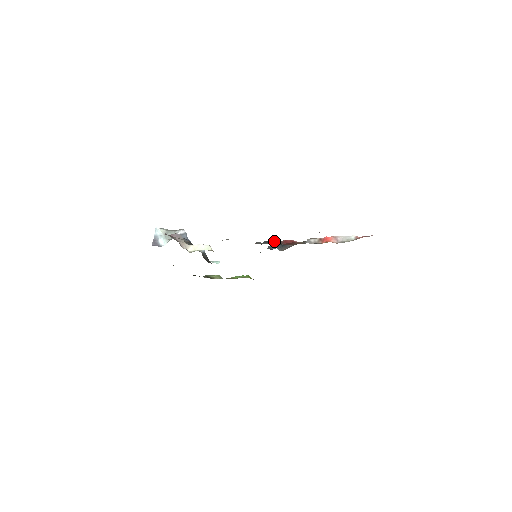
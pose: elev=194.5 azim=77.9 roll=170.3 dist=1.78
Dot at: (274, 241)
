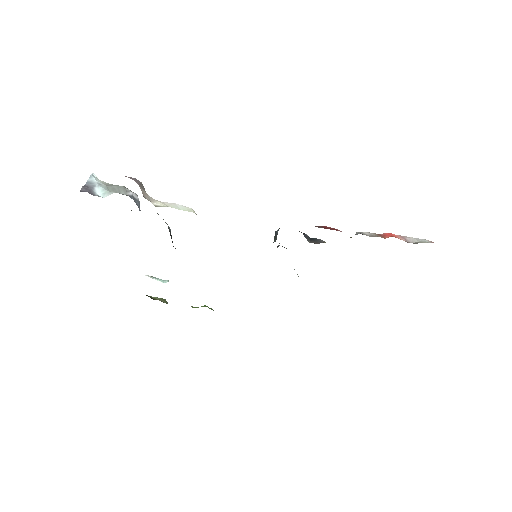
Dot at: occluded
